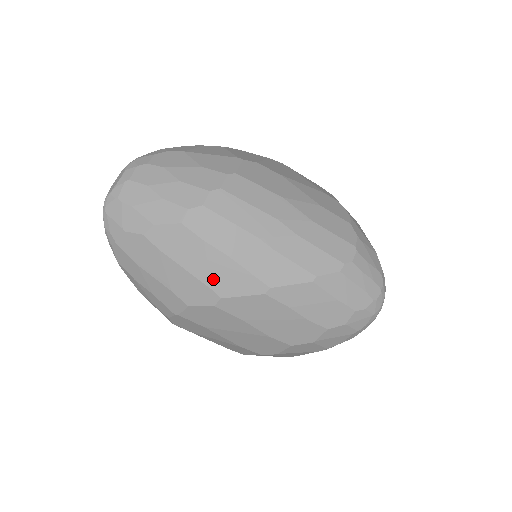
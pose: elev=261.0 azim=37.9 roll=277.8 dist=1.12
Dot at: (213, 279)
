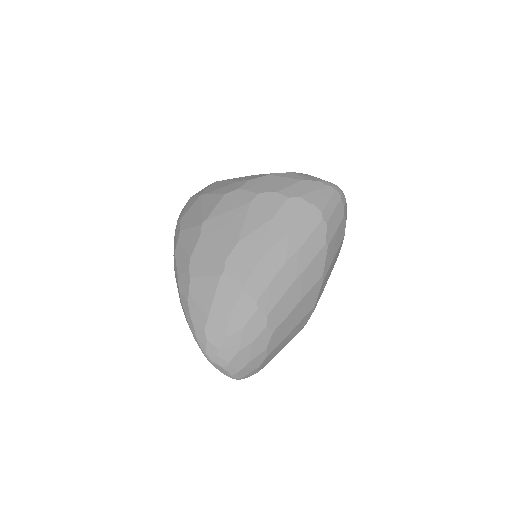
Dot at: (305, 312)
